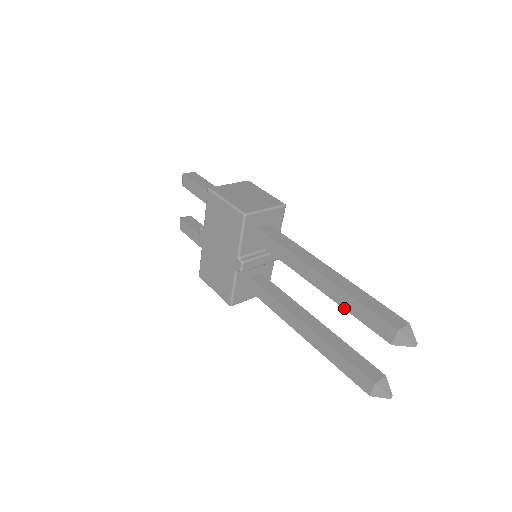
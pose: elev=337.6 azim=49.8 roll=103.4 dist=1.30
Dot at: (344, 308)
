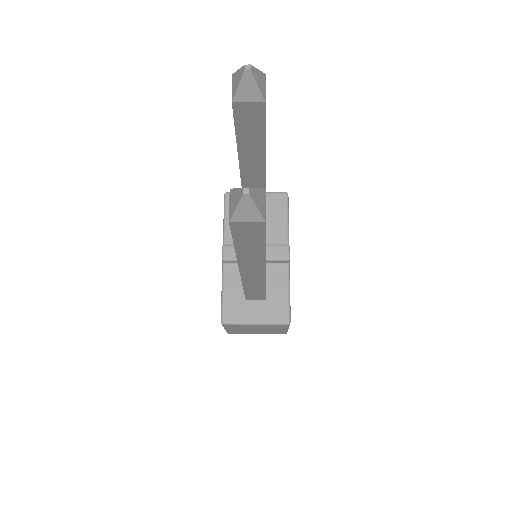
Dot at: (238, 155)
